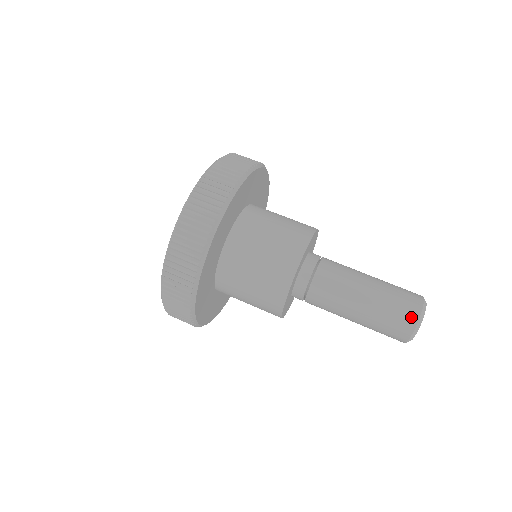
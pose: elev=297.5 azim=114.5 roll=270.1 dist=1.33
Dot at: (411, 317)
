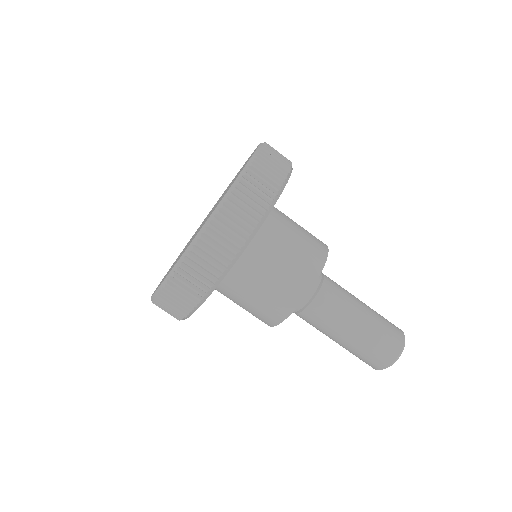
Dot at: (386, 360)
